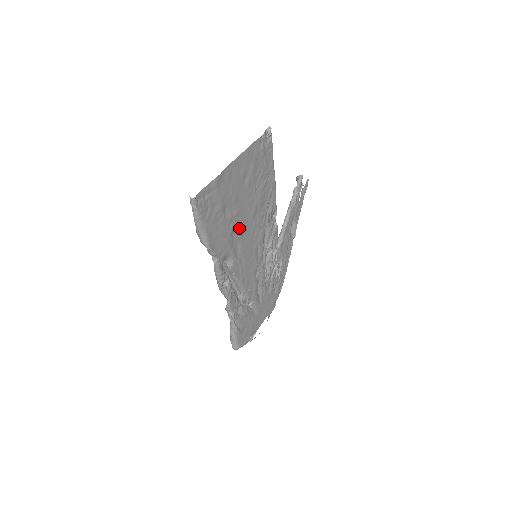
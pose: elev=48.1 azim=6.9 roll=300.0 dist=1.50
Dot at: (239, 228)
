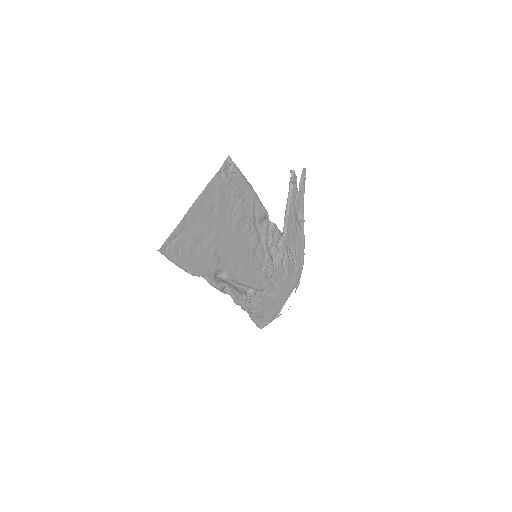
Dot at: (223, 246)
